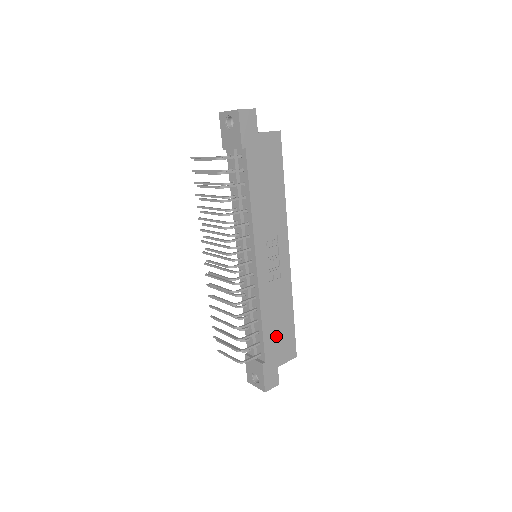
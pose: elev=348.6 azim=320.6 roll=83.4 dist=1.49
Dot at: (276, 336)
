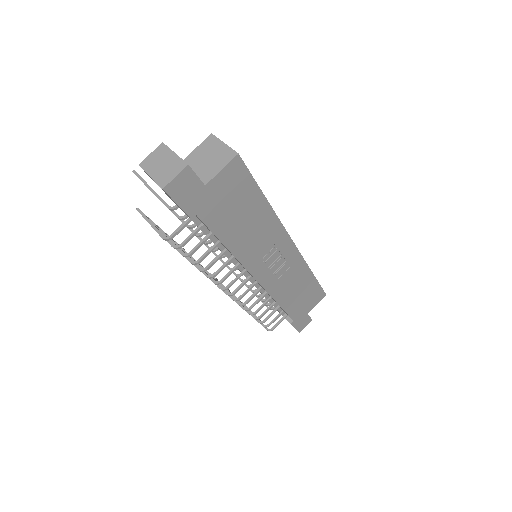
Dot at: (299, 301)
